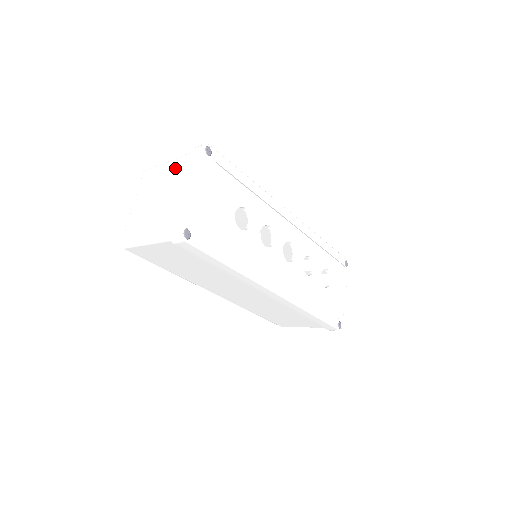
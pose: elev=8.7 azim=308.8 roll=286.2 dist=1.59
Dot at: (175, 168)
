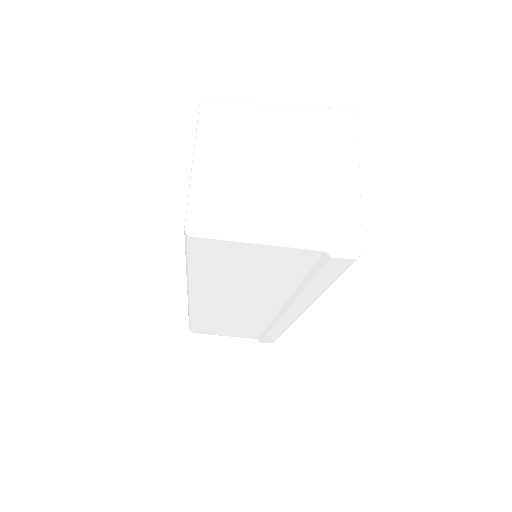
Dot at: (295, 125)
